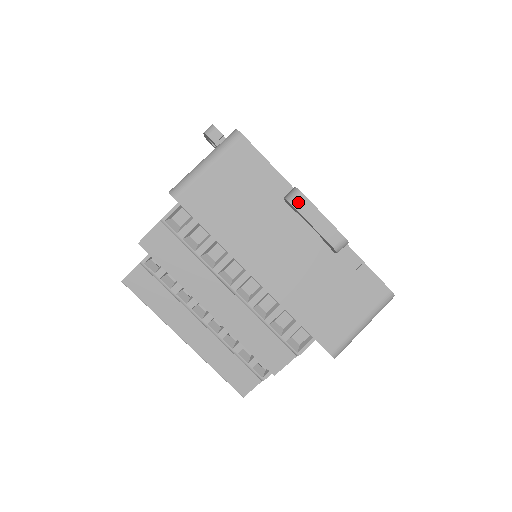
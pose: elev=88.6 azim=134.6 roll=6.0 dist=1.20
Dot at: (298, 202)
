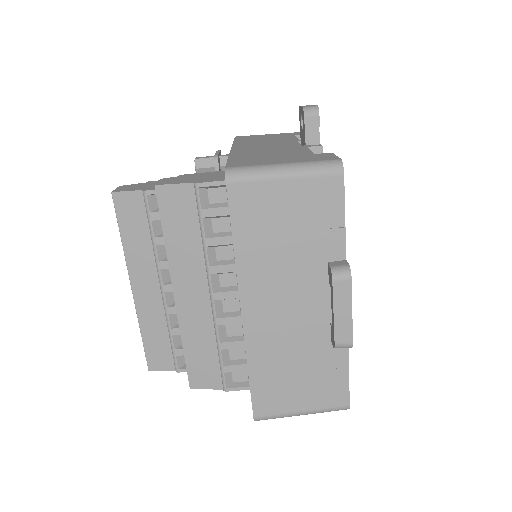
Dot at: (340, 283)
